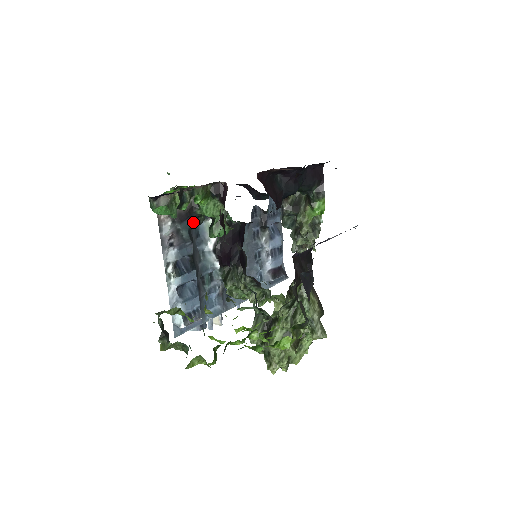
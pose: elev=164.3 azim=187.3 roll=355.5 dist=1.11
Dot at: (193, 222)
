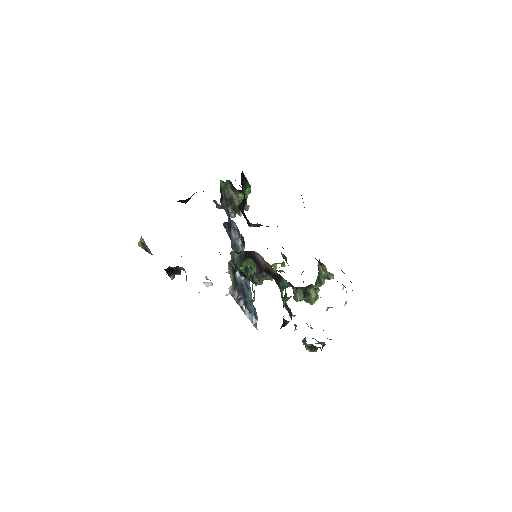
Dot at: occluded
